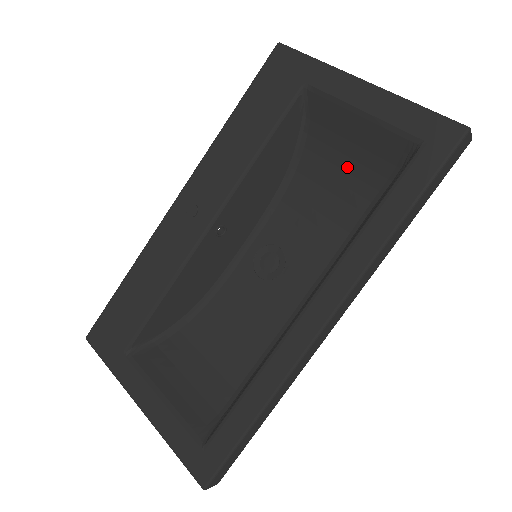
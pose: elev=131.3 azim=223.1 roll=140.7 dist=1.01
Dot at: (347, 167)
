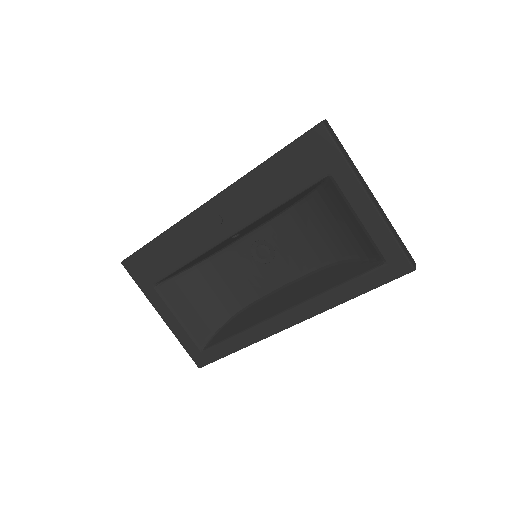
Dot at: (336, 230)
